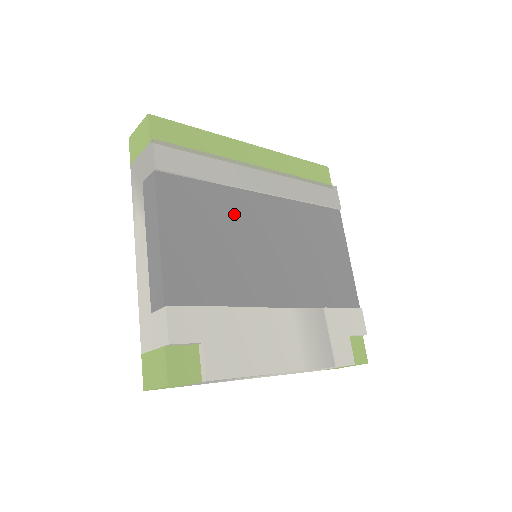
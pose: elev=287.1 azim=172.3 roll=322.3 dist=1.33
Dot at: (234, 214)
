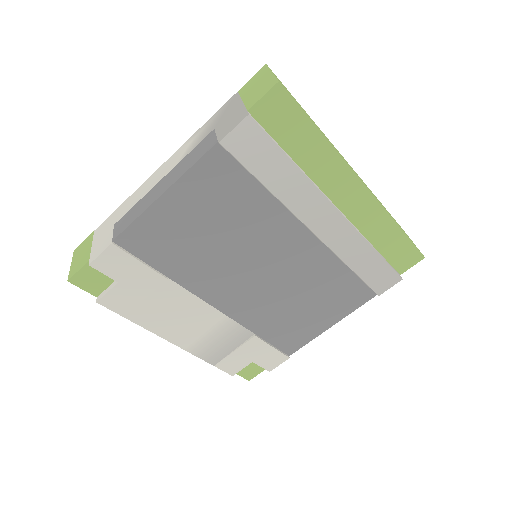
Dot at: (259, 227)
